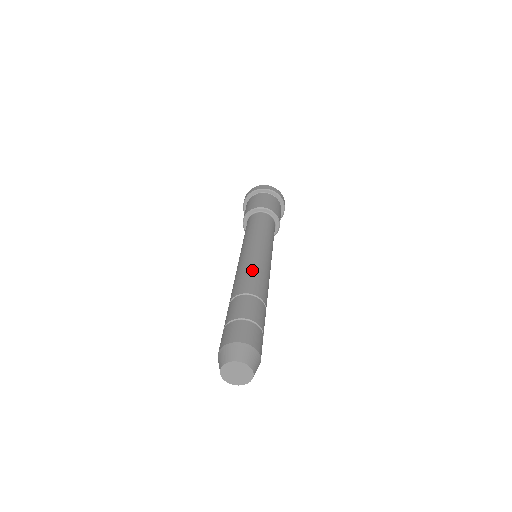
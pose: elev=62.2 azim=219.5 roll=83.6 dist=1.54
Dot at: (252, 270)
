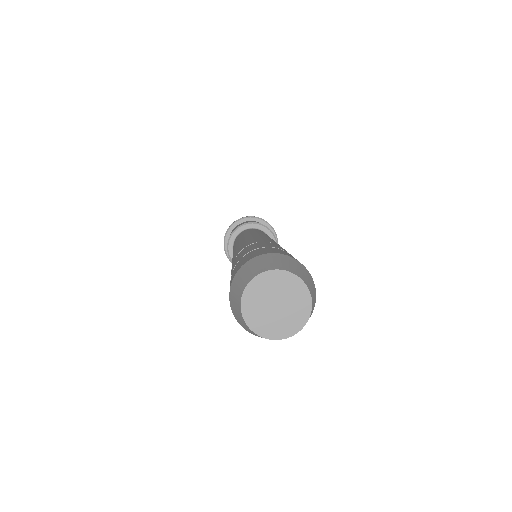
Dot at: (239, 245)
